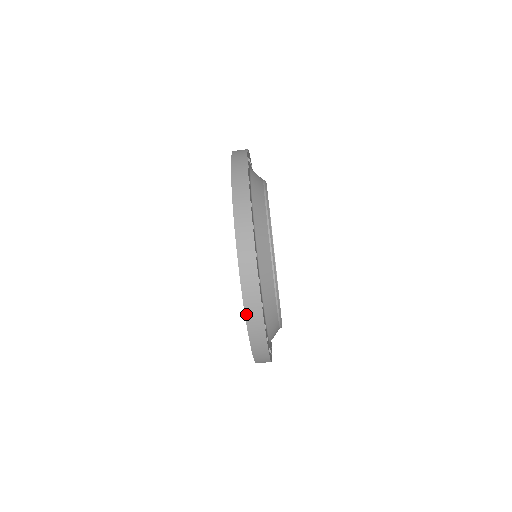
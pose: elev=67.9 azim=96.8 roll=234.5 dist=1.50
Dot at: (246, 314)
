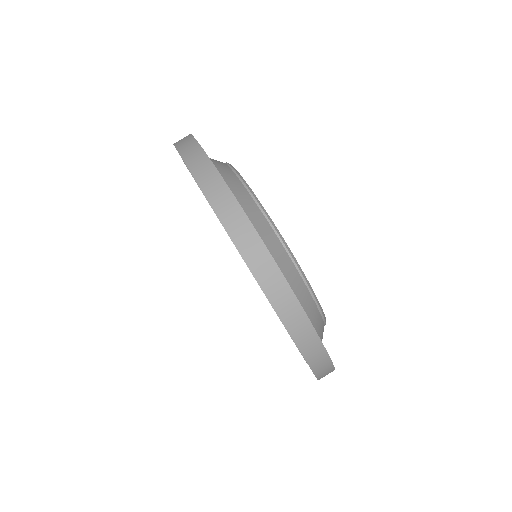
Dot at: (224, 224)
